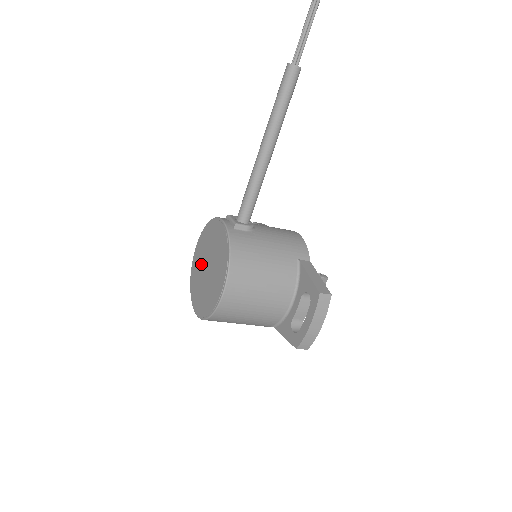
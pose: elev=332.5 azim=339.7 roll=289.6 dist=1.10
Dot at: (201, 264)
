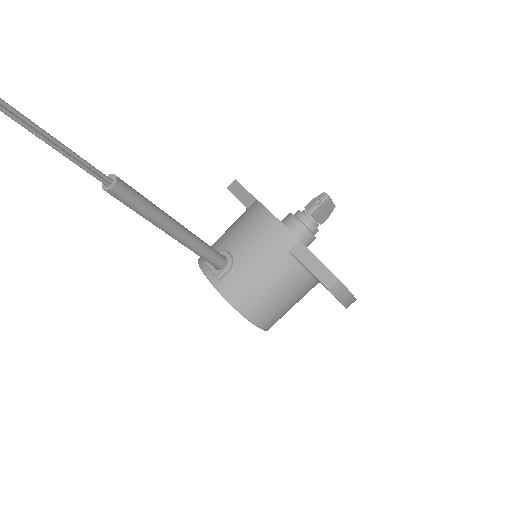
Dot at: occluded
